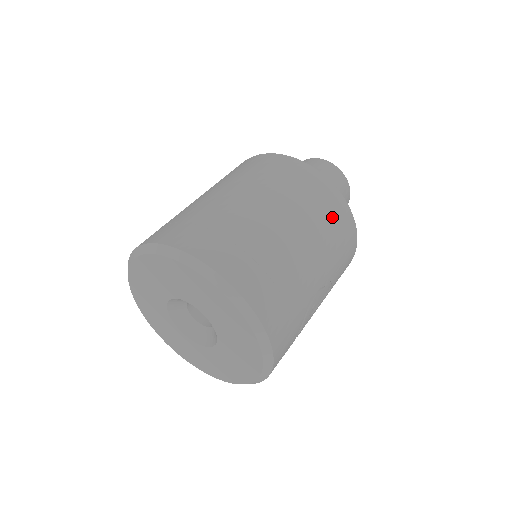
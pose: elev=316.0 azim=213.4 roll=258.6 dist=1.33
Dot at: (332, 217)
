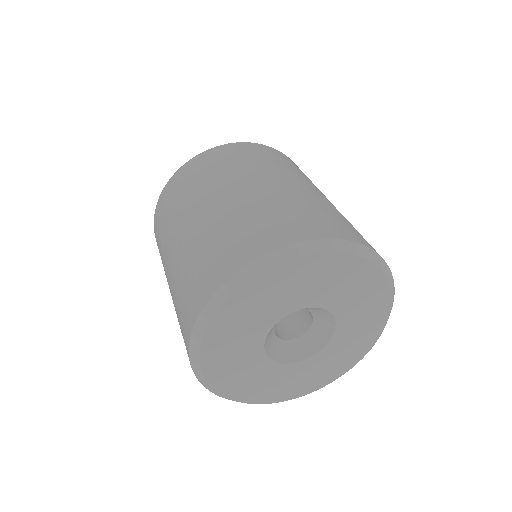
Dot at: (248, 156)
